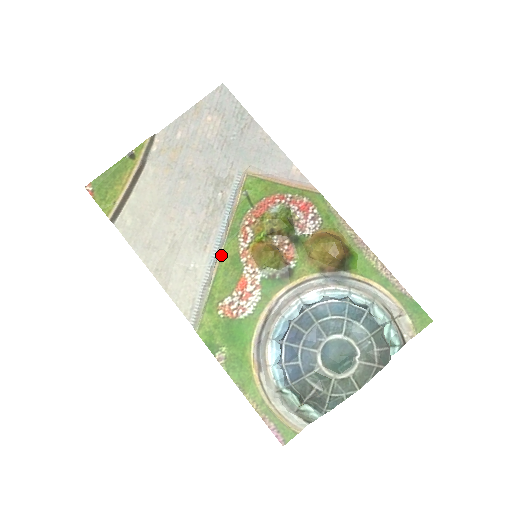
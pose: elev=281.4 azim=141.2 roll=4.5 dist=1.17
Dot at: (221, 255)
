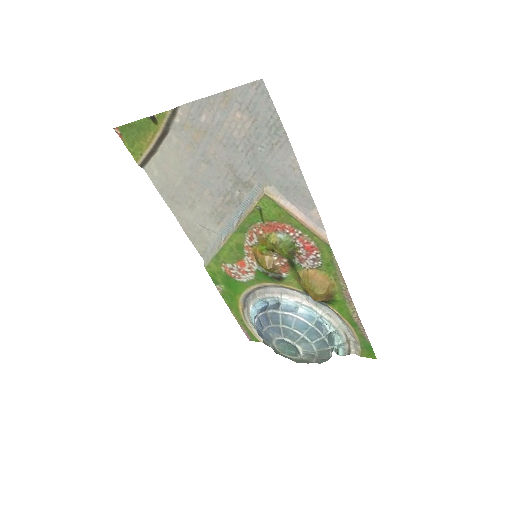
Dot at: (229, 237)
